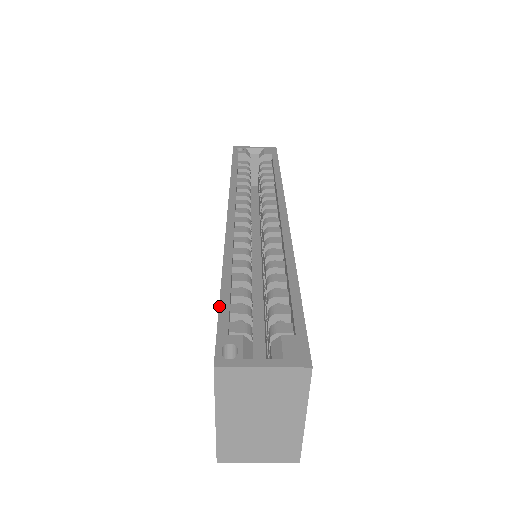
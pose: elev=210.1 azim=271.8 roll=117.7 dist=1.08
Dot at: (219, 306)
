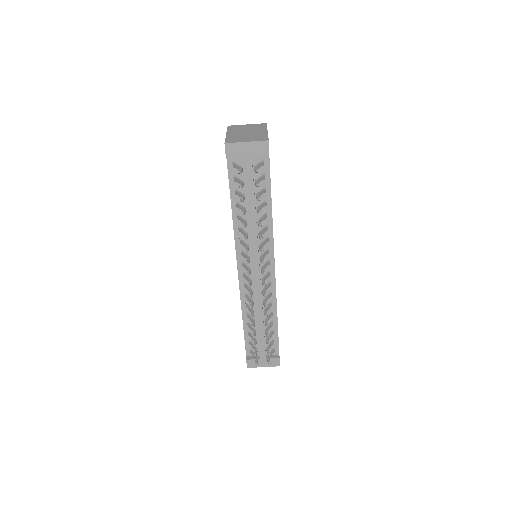
Dot at: occluded
